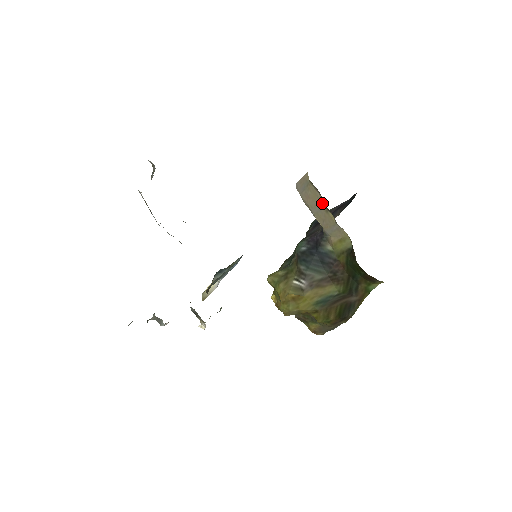
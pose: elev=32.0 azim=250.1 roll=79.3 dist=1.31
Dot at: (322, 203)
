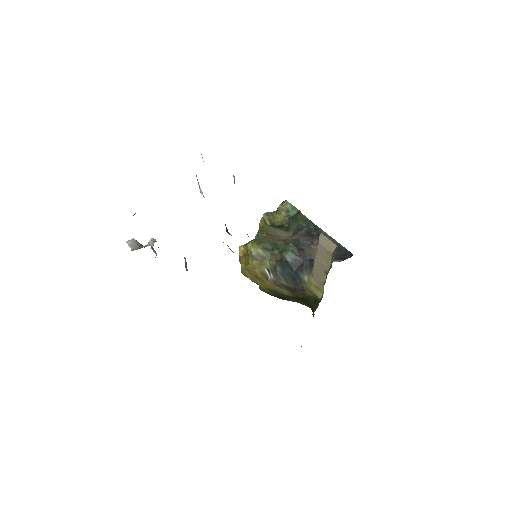
Dot at: (327, 267)
